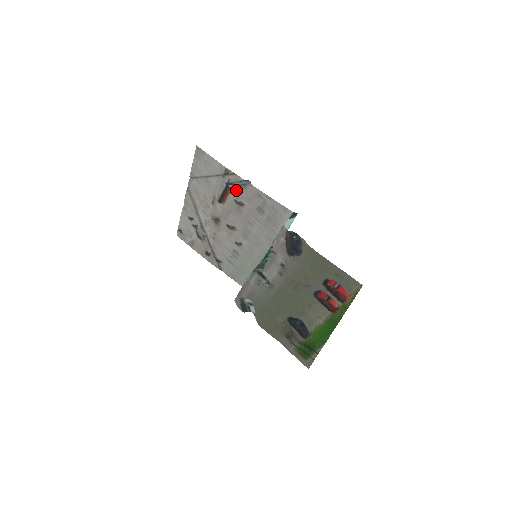
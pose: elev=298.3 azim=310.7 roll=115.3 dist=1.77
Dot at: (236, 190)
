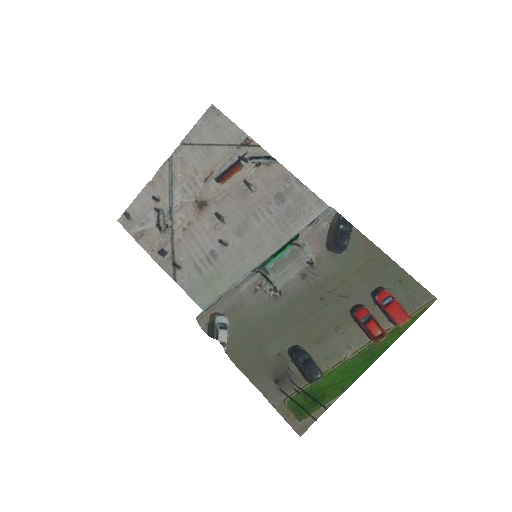
Dot at: (252, 167)
